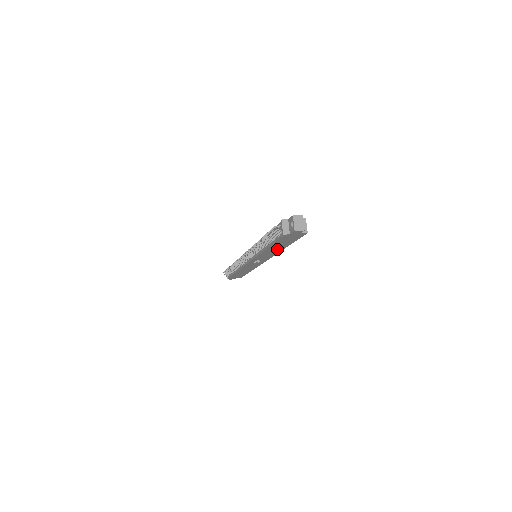
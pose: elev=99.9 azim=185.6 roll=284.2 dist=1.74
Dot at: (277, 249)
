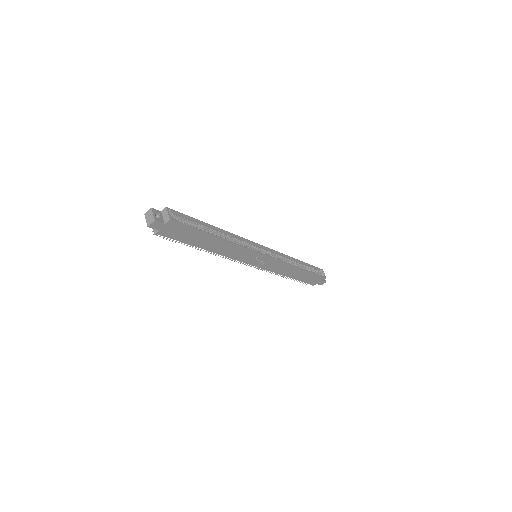
Dot at: (218, 244)
